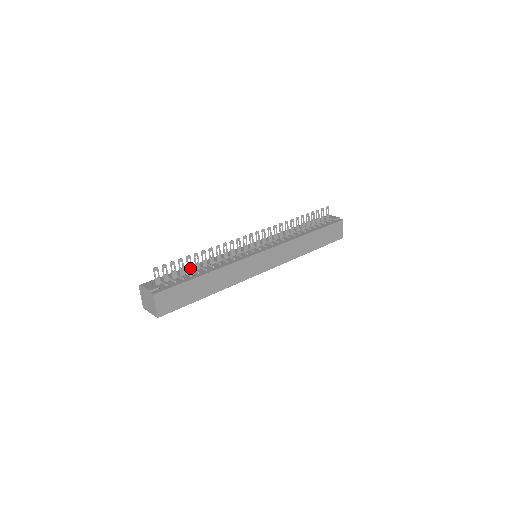
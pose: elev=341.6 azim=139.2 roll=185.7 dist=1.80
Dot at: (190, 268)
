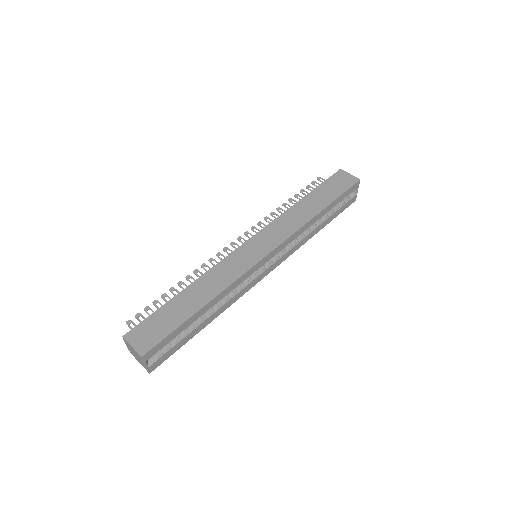
Dot at: occluded
